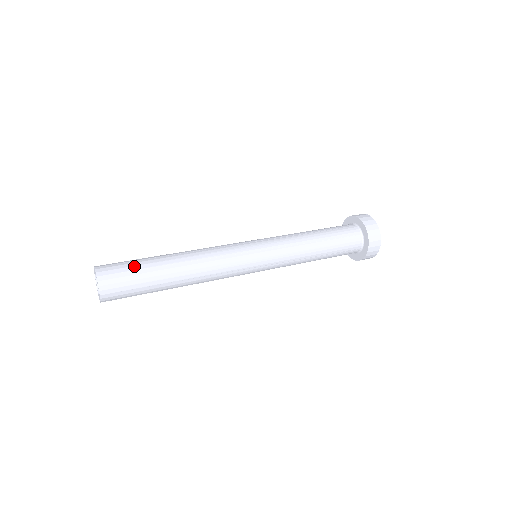
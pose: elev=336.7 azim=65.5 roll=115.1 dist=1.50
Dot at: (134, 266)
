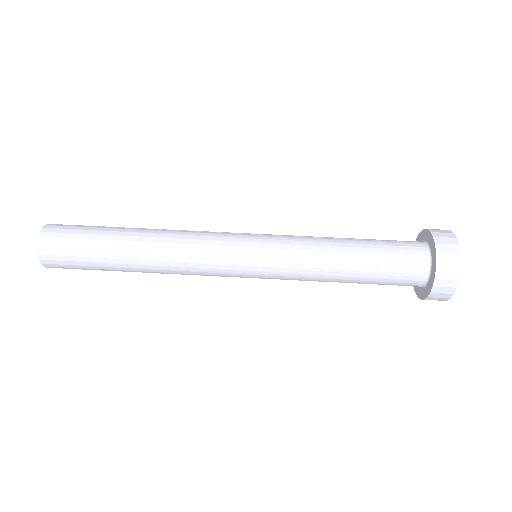
Dot at: (82, 245)
